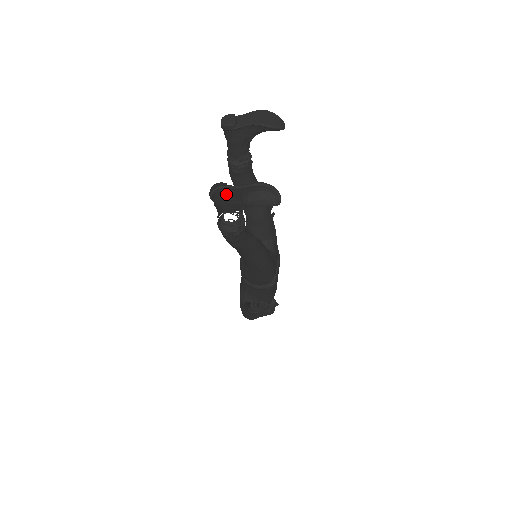
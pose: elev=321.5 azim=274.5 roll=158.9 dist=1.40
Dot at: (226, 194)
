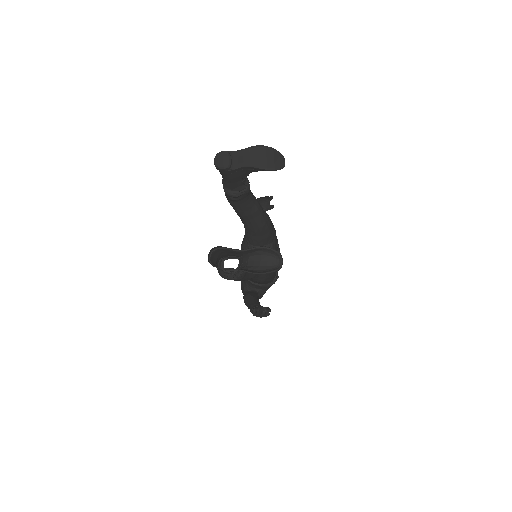
Dot at: (225, 251)
